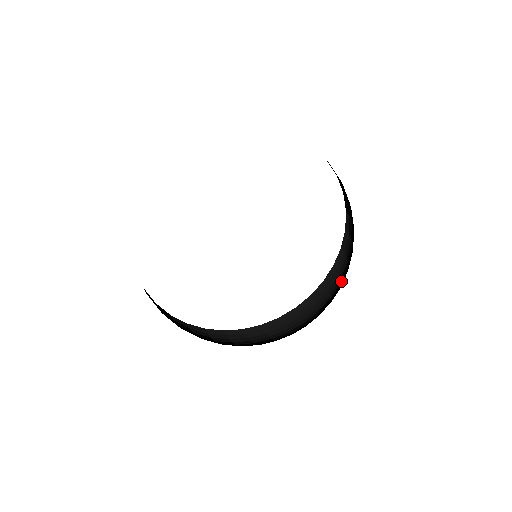
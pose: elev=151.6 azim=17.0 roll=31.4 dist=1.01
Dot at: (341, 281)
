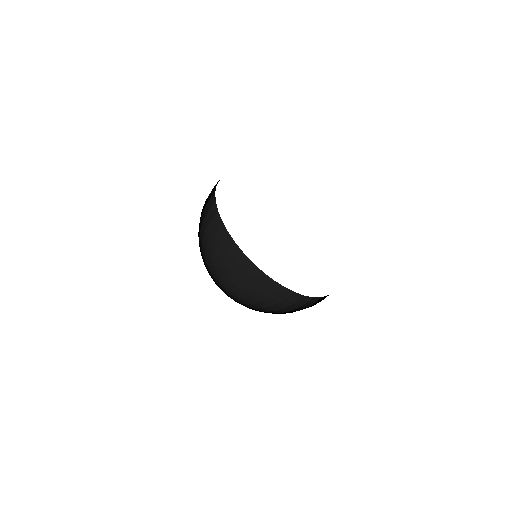
Dot at: occluded
